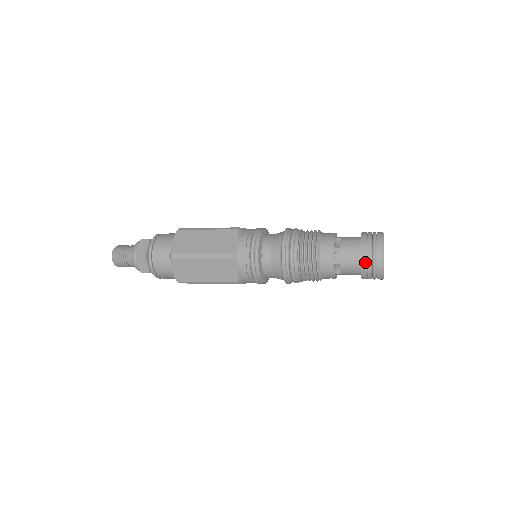
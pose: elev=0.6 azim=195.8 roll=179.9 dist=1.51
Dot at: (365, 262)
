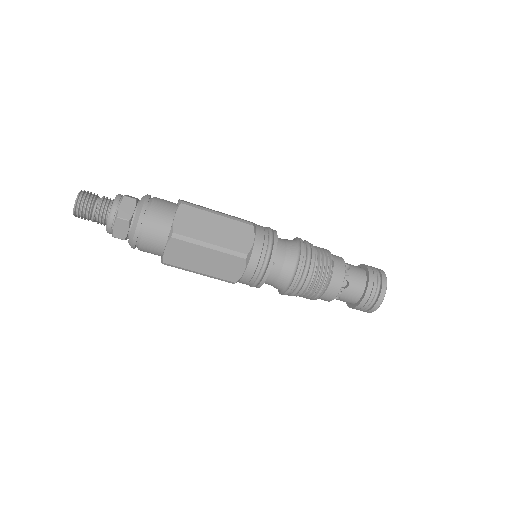
Dot at: (367, 298)
